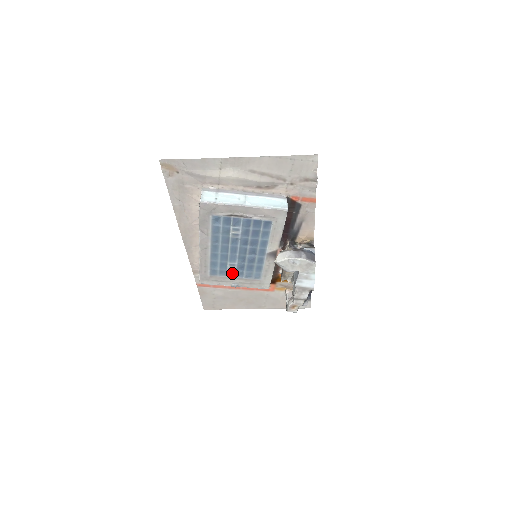
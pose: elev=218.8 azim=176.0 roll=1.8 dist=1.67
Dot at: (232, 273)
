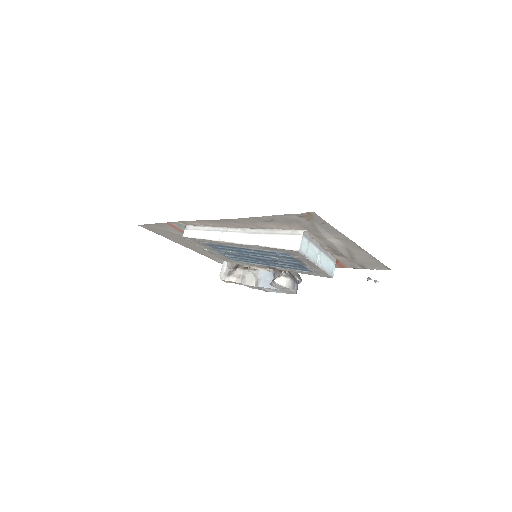
Dot at: (222, 251)
